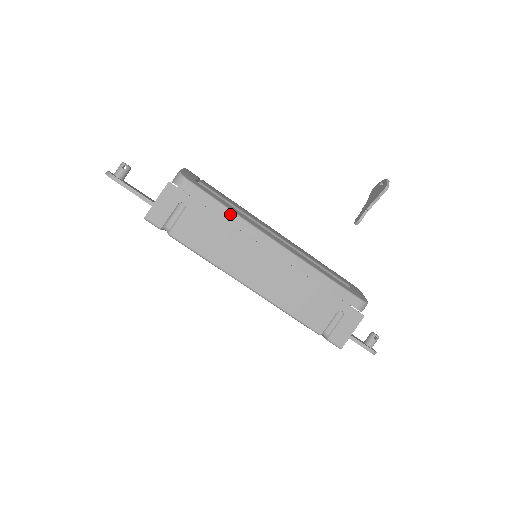
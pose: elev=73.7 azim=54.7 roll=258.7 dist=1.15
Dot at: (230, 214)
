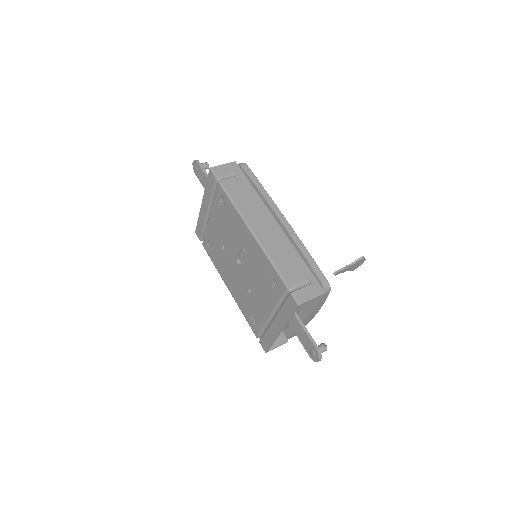
Dot at: (263, 189)
